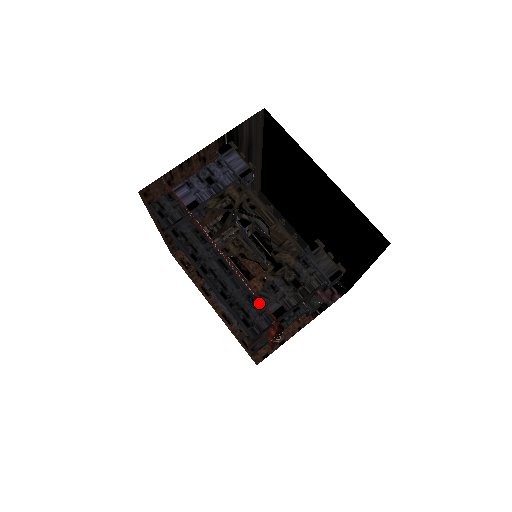
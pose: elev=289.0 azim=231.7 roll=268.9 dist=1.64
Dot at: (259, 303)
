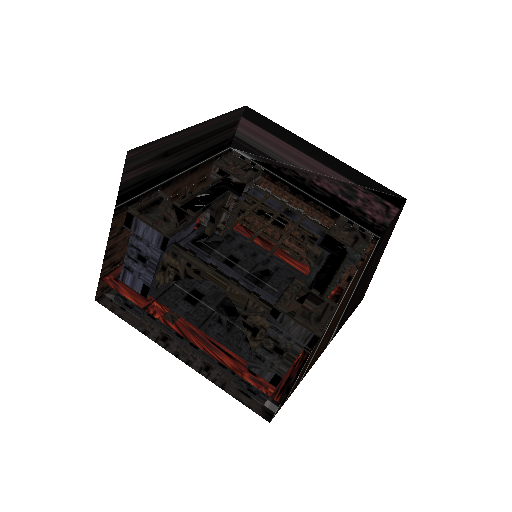
Dot at: (253, 374)
